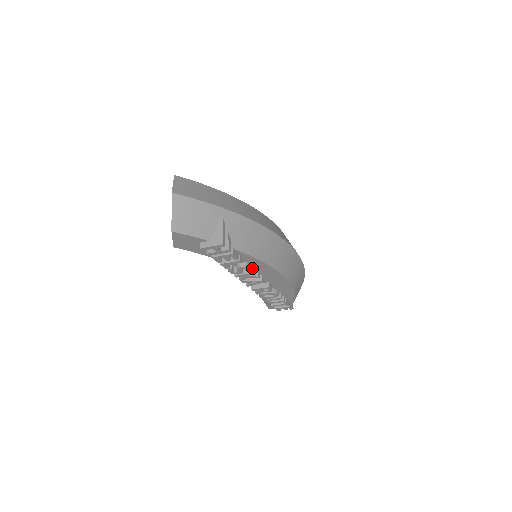
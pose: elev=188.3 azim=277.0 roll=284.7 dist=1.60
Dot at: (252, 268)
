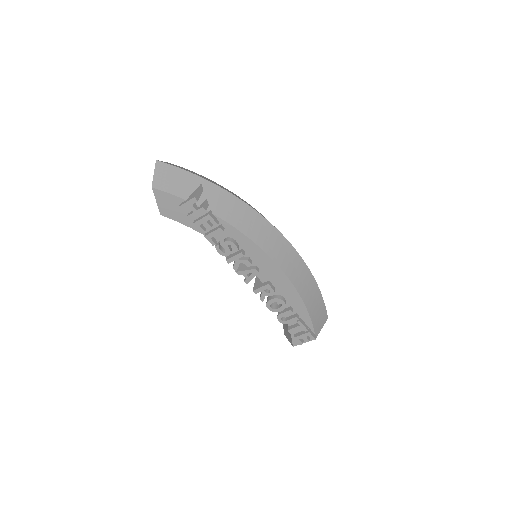
Dot at: (241, 249)
